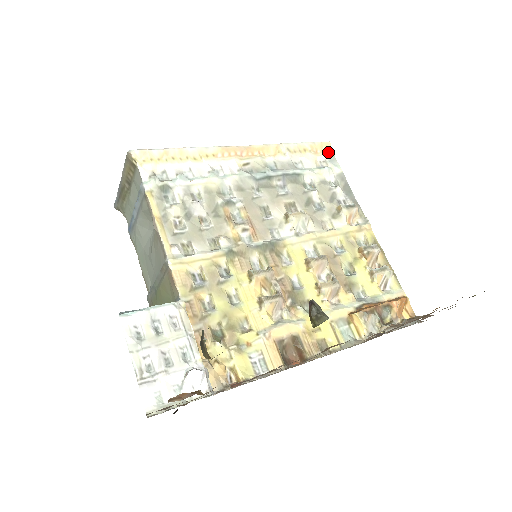
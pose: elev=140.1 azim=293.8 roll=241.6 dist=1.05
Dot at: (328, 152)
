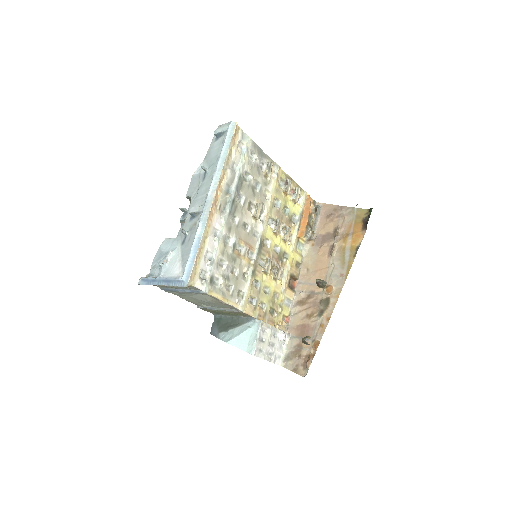
Dot at: (238, 132)
